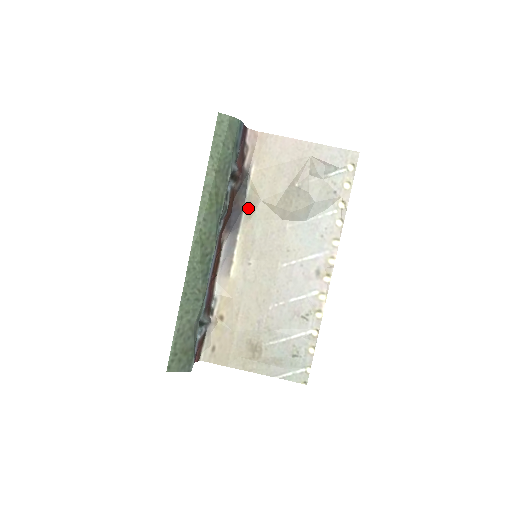
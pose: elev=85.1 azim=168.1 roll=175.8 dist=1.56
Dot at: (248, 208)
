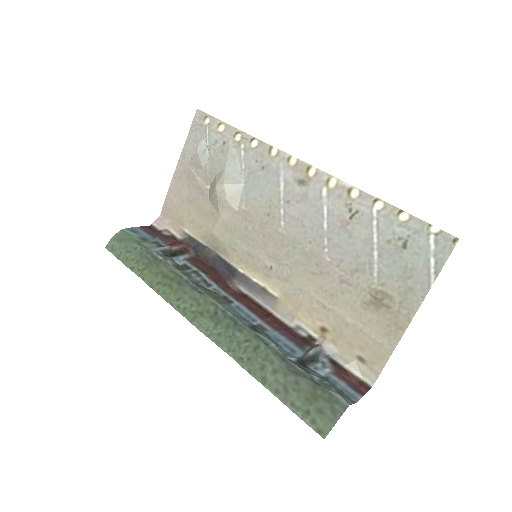
Dot at: (217, 249)
